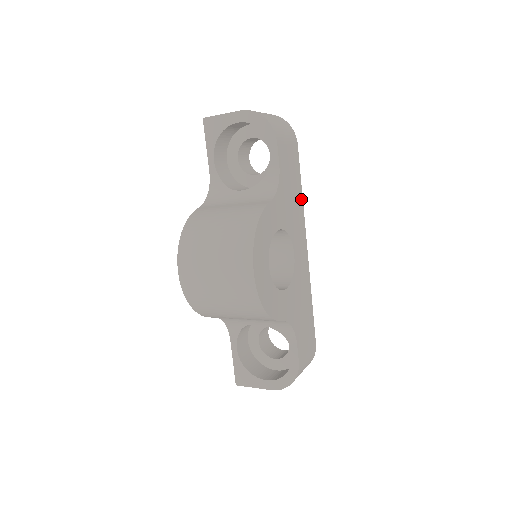
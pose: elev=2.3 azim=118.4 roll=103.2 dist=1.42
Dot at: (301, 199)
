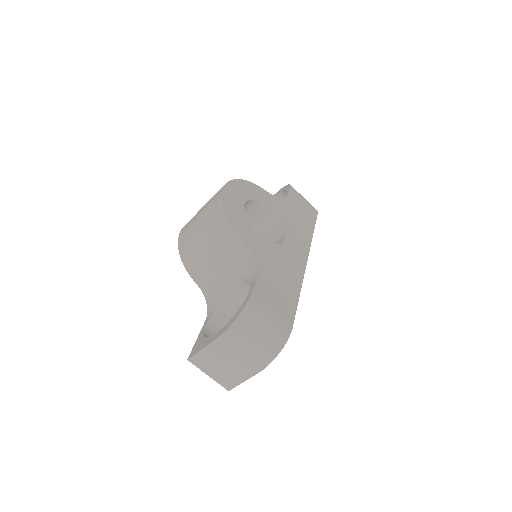
Dot at: (310, 234)
